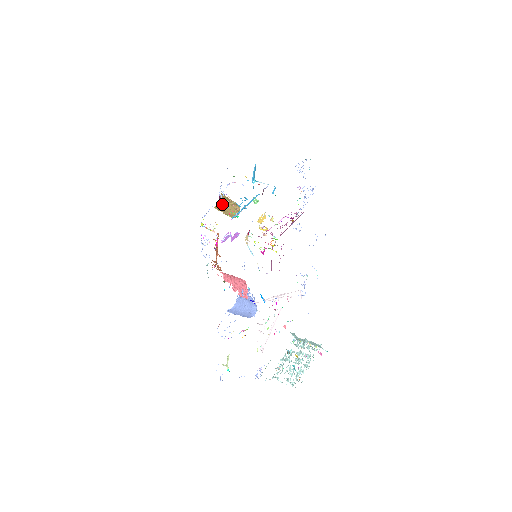
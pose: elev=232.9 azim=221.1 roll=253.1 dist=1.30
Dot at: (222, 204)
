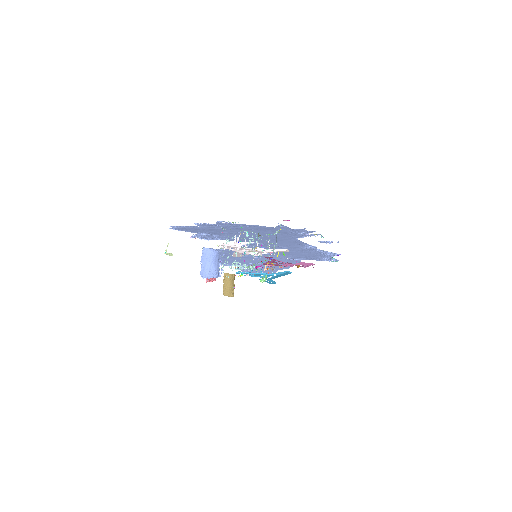
Dot at: (231, 277)
